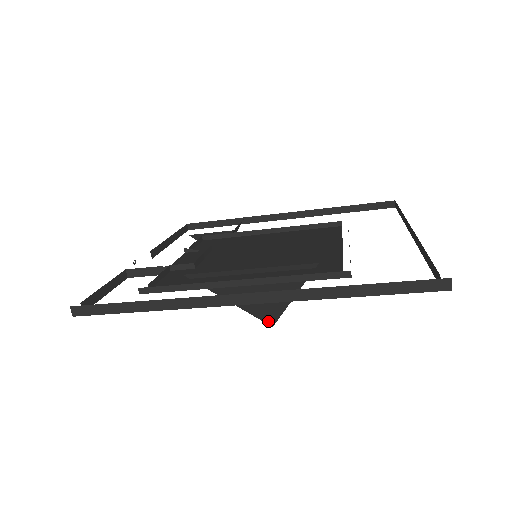
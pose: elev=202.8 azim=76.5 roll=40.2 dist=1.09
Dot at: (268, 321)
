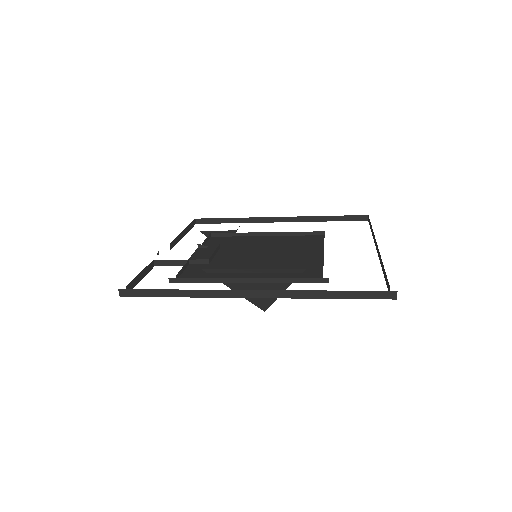
Dot at: (261, 307)
